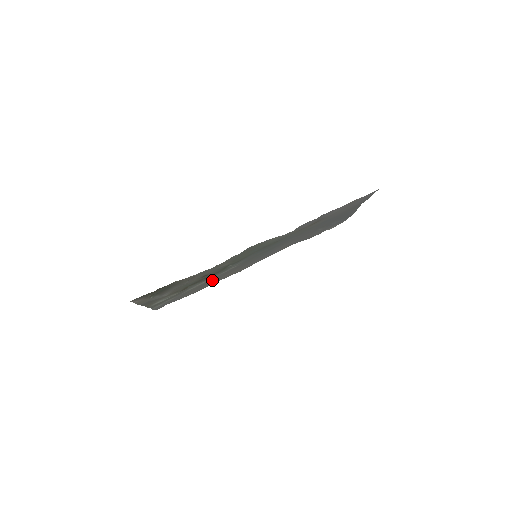
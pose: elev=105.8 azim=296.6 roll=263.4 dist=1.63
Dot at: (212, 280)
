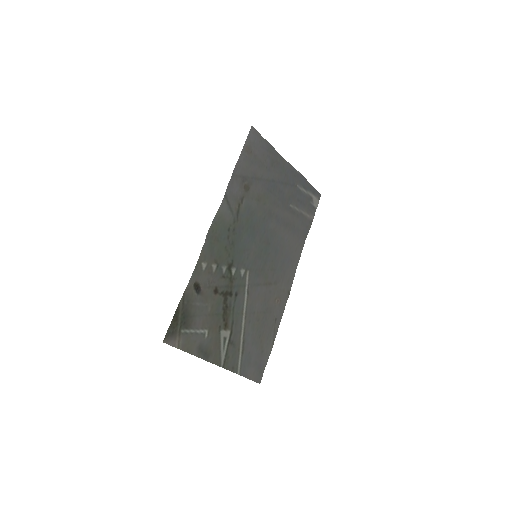
Dot at: (262, 313)
